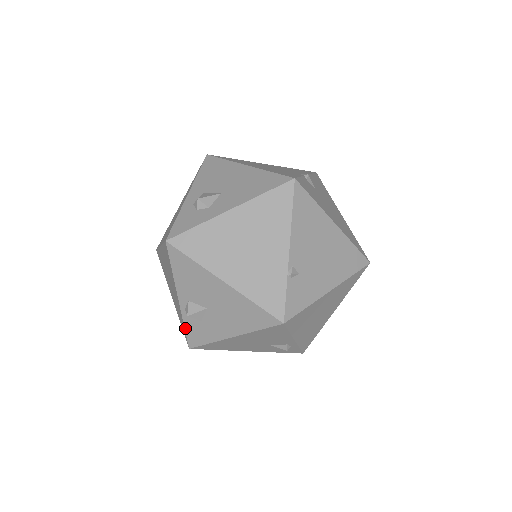
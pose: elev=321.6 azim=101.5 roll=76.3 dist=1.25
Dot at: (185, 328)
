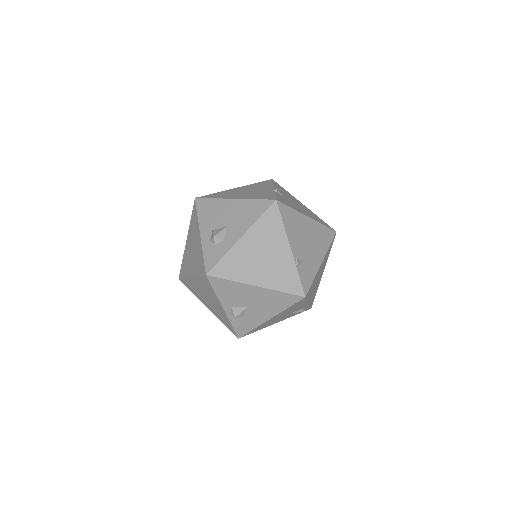
Dot at: (232, 326)
